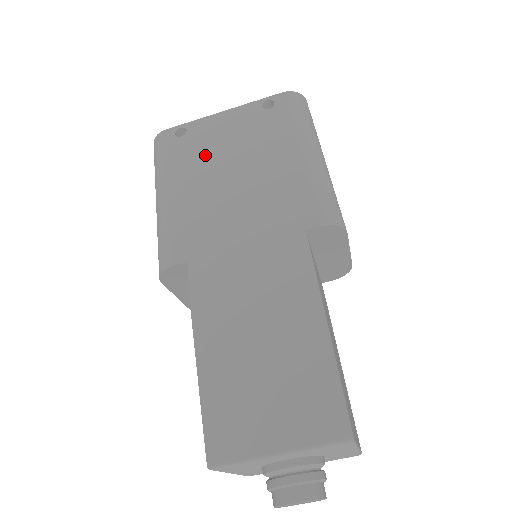
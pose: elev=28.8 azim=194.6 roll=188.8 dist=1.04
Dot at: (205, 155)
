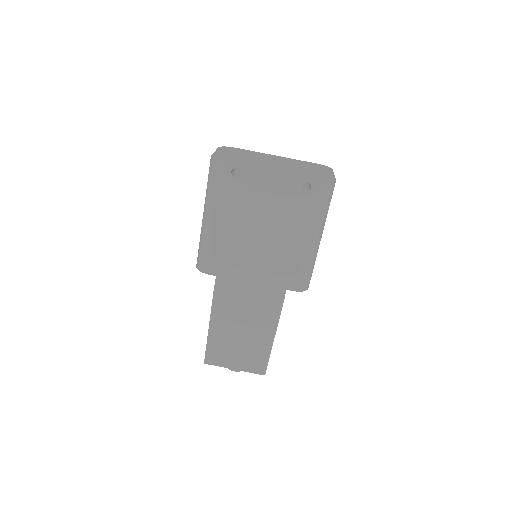
Dot at: (248, 206)
